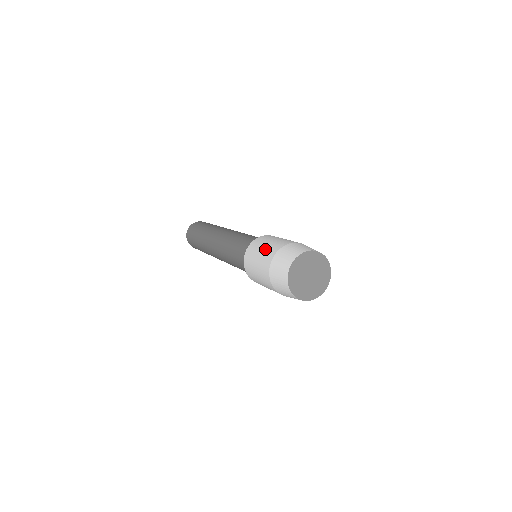
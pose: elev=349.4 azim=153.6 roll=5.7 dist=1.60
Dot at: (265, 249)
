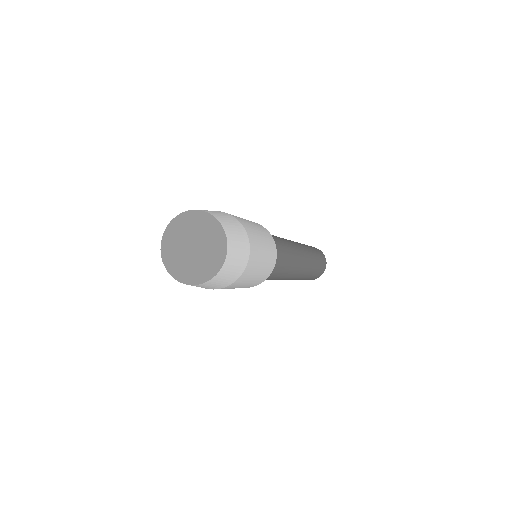
Dot at: occluded
